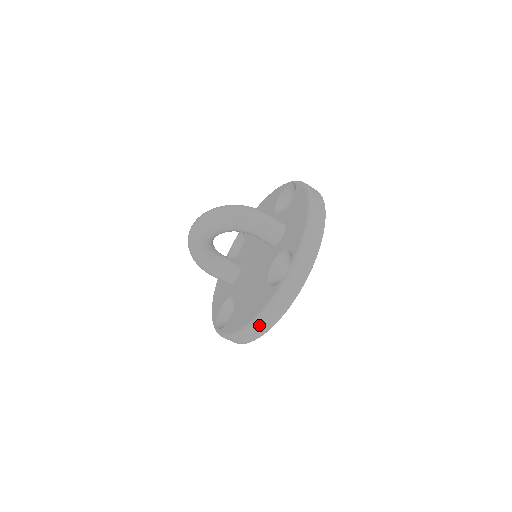
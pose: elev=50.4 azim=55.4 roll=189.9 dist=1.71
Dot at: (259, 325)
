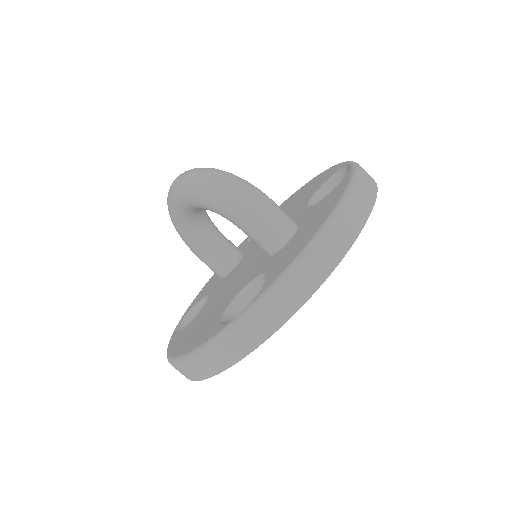
Dot at: (186, 368)
